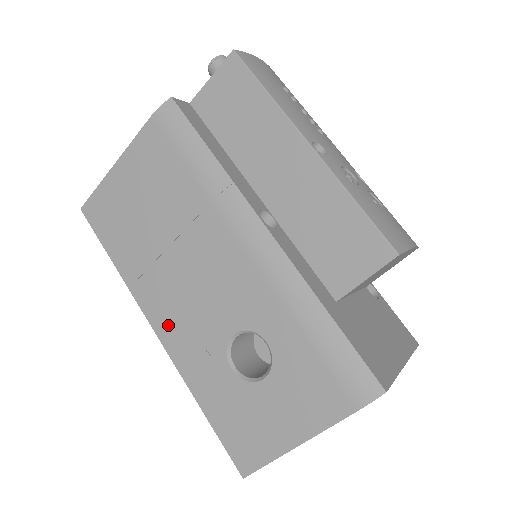
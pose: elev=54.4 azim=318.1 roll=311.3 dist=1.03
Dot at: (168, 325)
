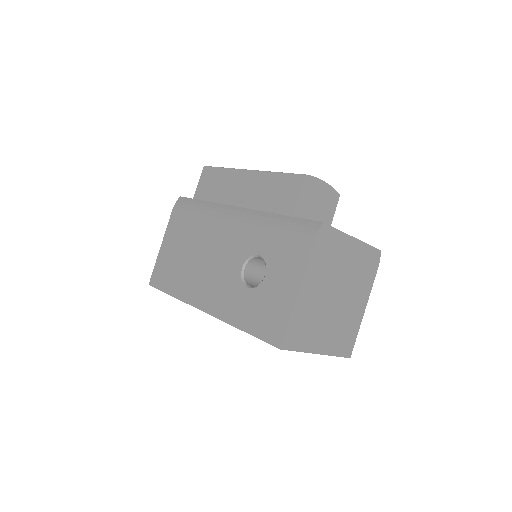
Dot at: (208, 299)
